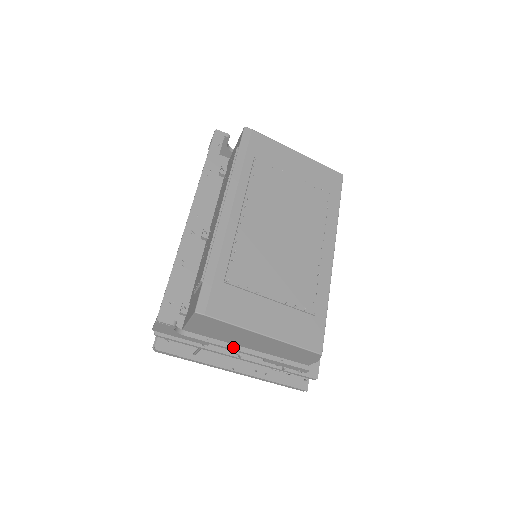
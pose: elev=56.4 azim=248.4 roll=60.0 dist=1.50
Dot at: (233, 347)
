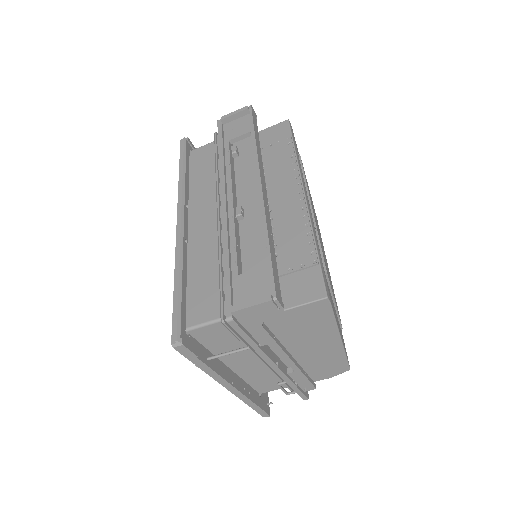
Dot at: (286, 351)
